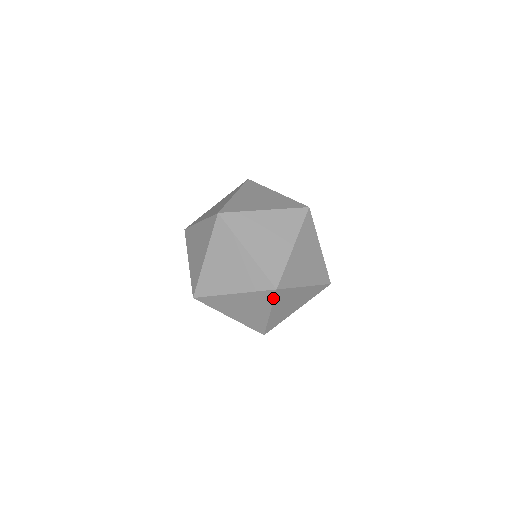
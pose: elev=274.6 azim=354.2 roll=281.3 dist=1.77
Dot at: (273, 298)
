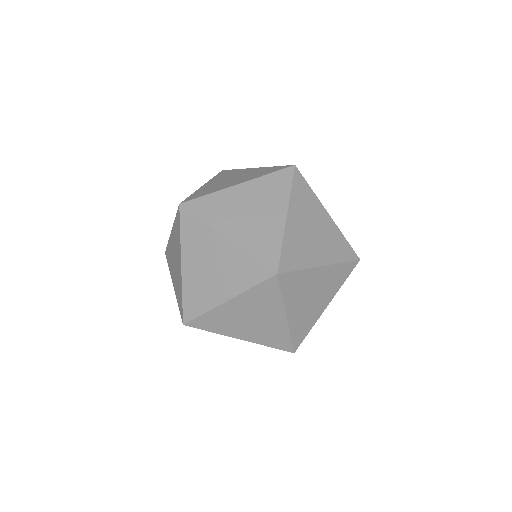
Dot at: (180, 225)
